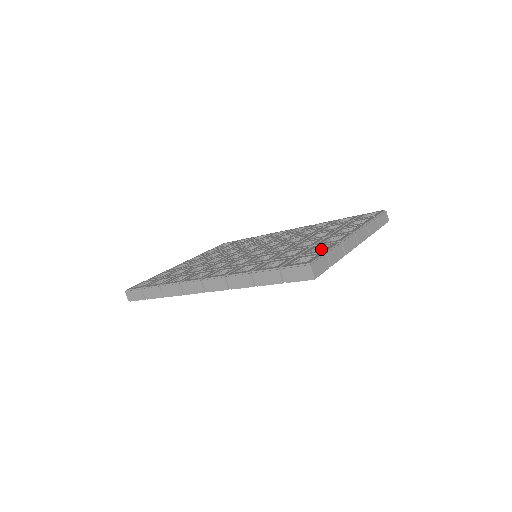
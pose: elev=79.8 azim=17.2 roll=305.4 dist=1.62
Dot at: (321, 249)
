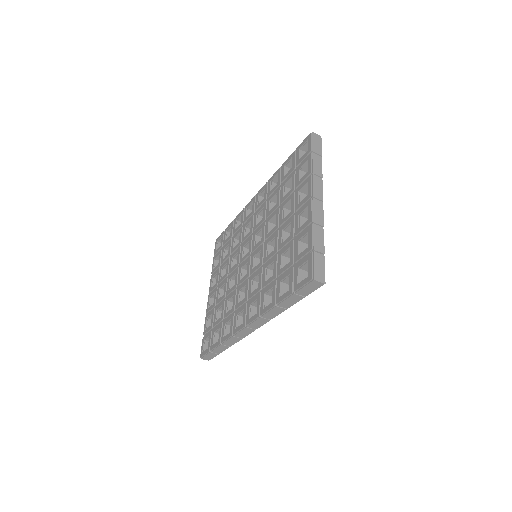
Dot at: (303, 239)
